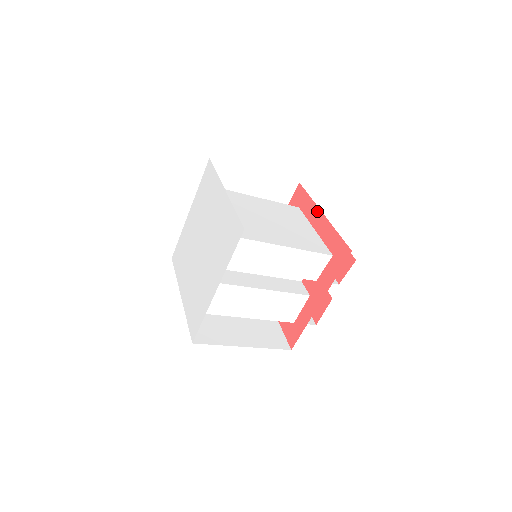
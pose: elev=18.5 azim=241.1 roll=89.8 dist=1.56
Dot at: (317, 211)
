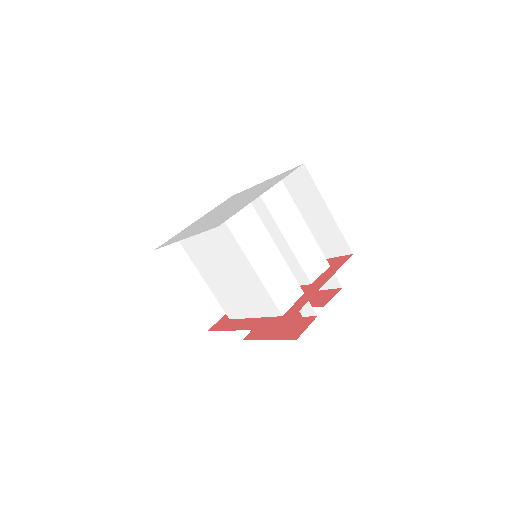
Dot at: occluded
